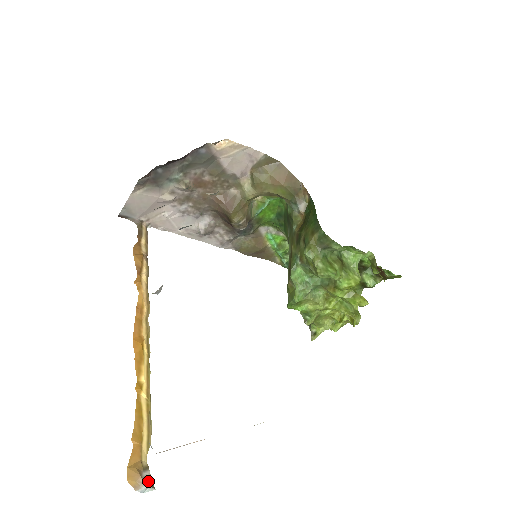
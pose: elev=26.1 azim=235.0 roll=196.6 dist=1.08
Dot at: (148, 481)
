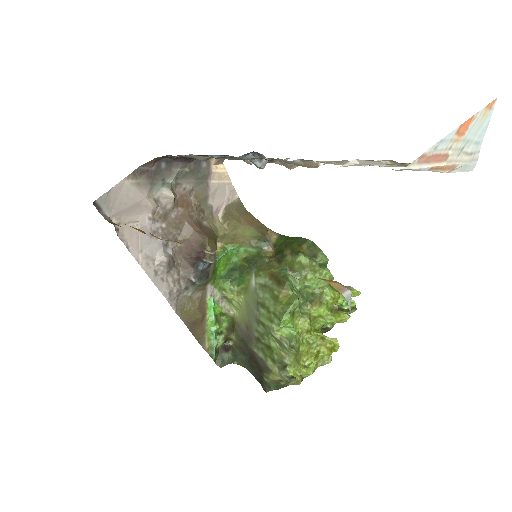
Dot at: occluded
